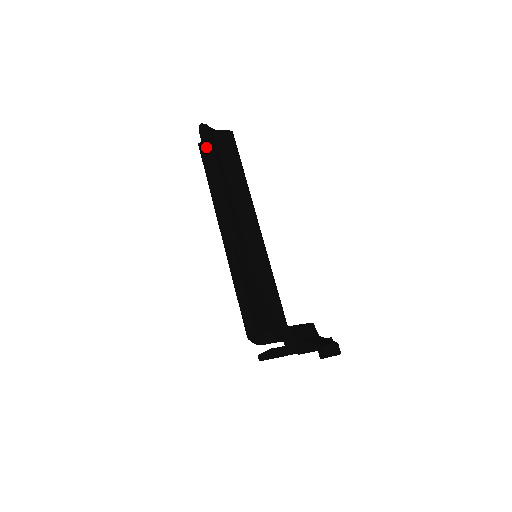
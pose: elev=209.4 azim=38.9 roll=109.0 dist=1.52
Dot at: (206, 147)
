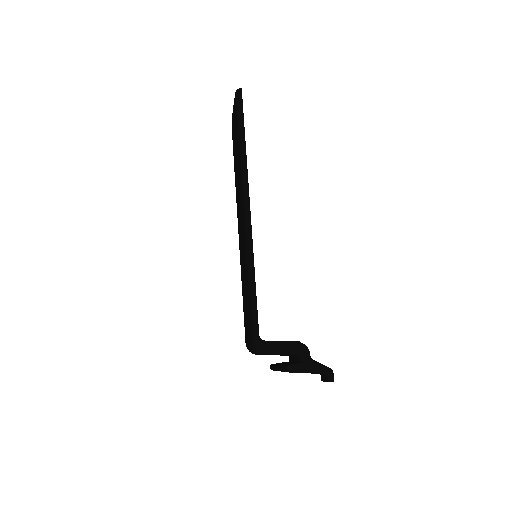
Dot at: (243, 116)
